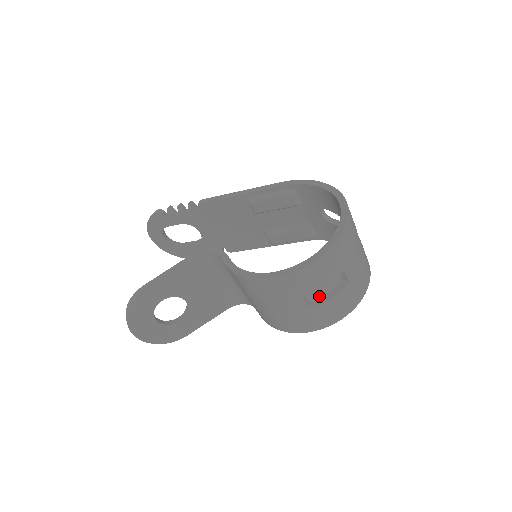
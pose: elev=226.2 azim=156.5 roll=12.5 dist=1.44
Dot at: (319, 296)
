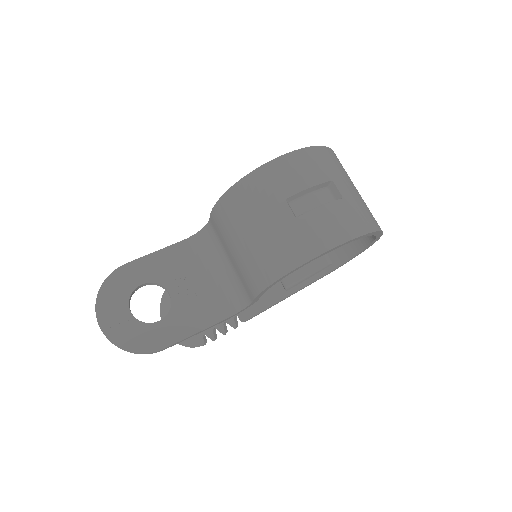
Dot at: (308, 210)
